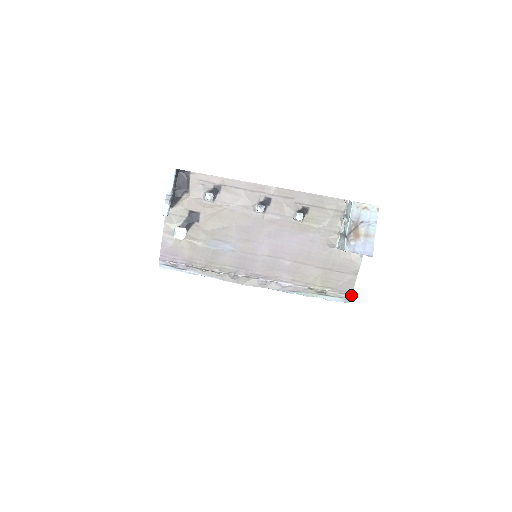
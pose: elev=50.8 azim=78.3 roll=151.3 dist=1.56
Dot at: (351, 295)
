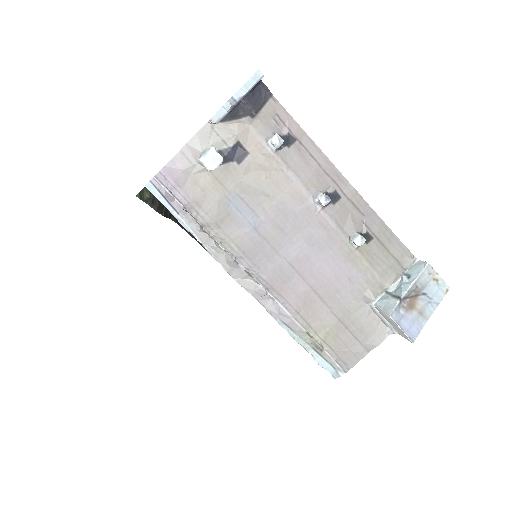
Dot at: (347, 371)
